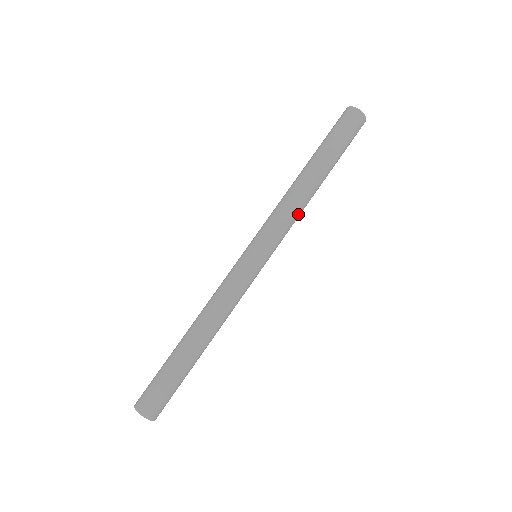
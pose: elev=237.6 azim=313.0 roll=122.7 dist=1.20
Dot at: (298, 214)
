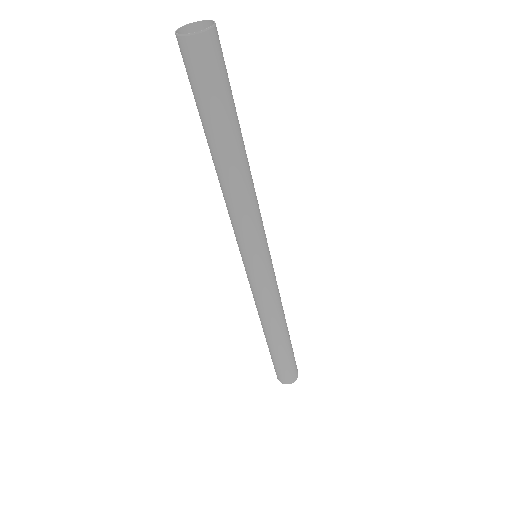
Dot at: (248, 207)
